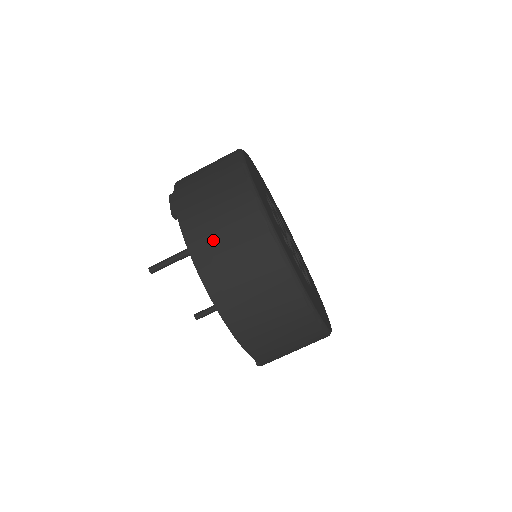
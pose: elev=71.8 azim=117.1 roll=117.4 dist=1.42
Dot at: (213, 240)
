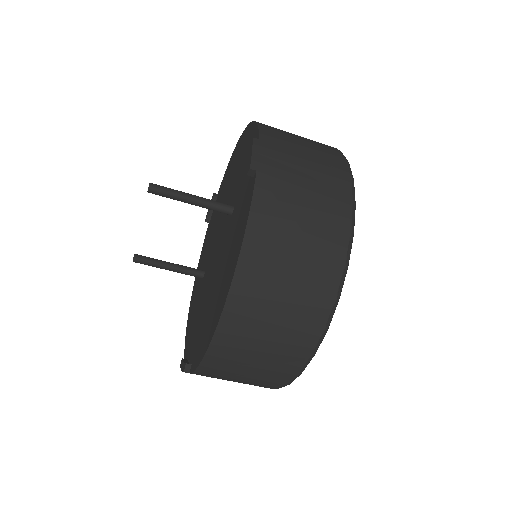
Dot at: (281, 239)
